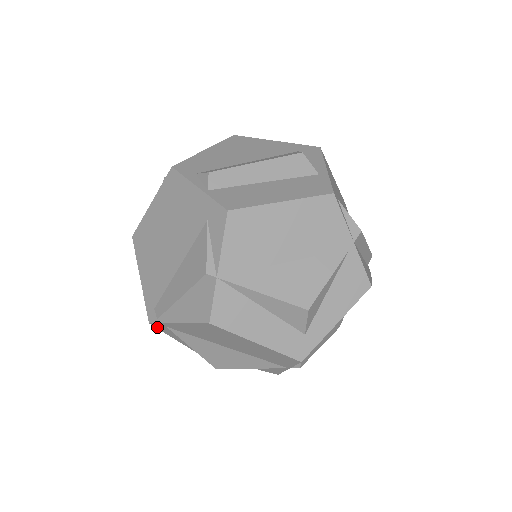
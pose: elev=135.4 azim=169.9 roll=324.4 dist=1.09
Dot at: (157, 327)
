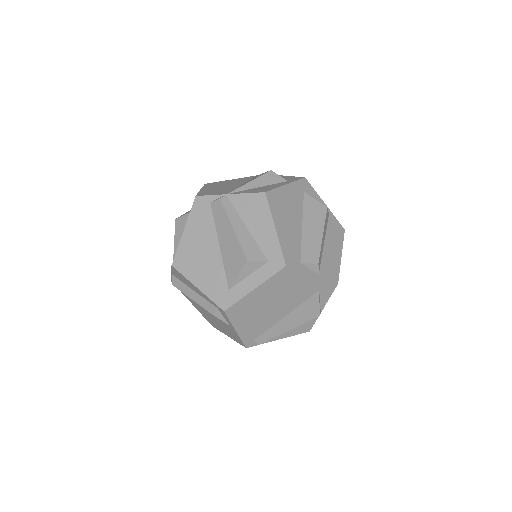
Dot at: occluded
